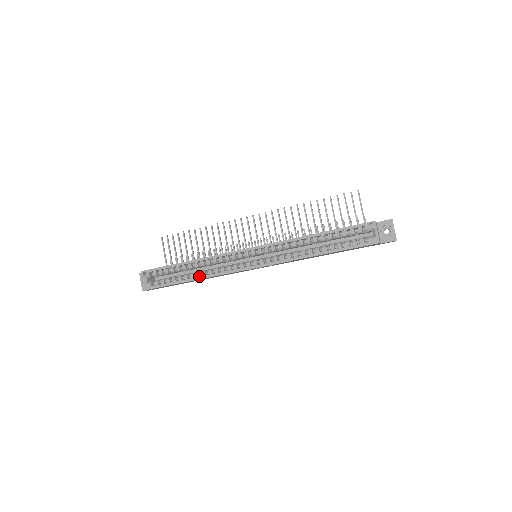
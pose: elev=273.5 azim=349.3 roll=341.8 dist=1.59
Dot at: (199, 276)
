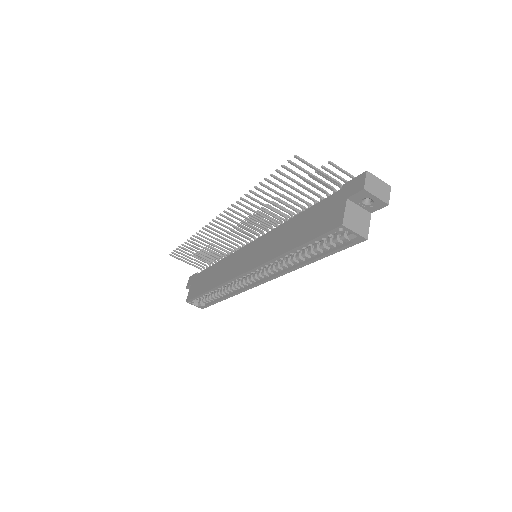
Dot at: (228, 294)
